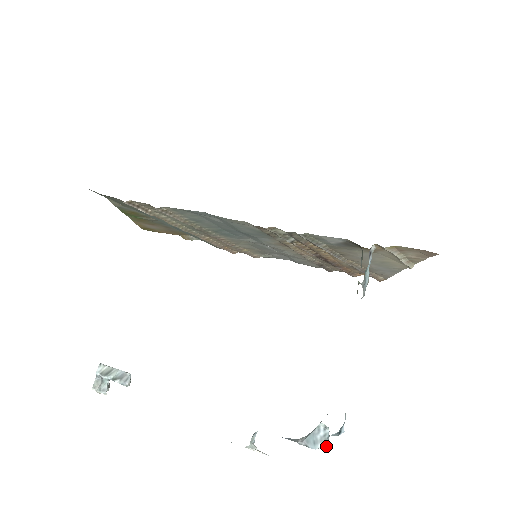
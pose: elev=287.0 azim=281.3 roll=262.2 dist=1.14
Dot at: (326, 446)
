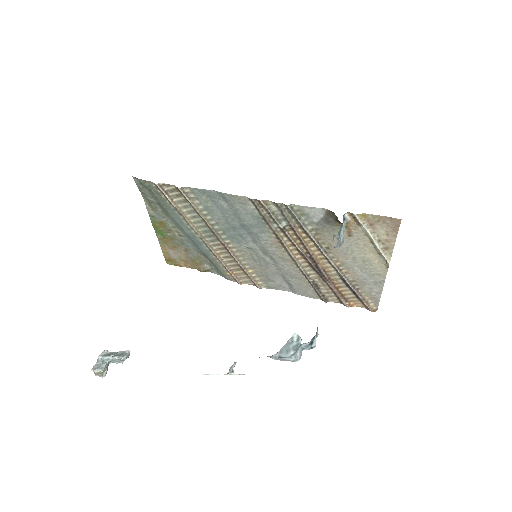
Dot at: (299, 359)
